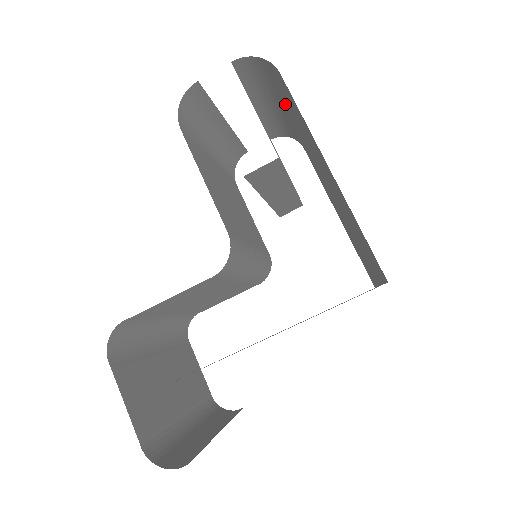
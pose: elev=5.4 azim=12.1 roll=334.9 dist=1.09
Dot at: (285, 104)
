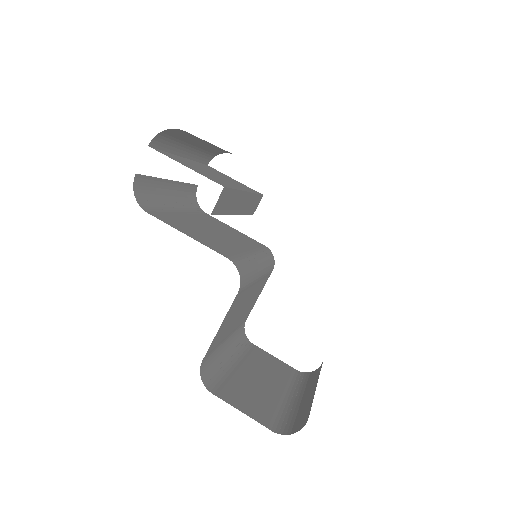
Dot at: (201, 141)
